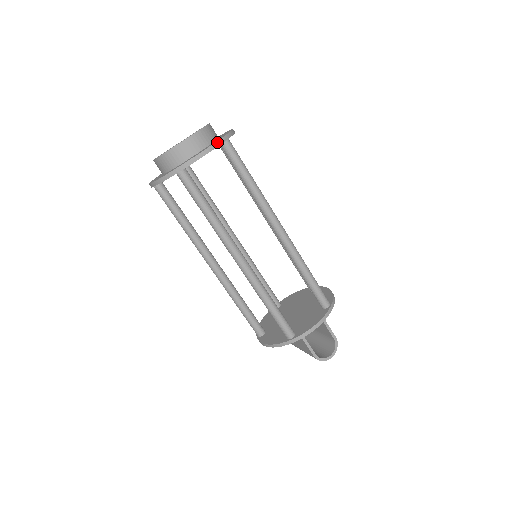
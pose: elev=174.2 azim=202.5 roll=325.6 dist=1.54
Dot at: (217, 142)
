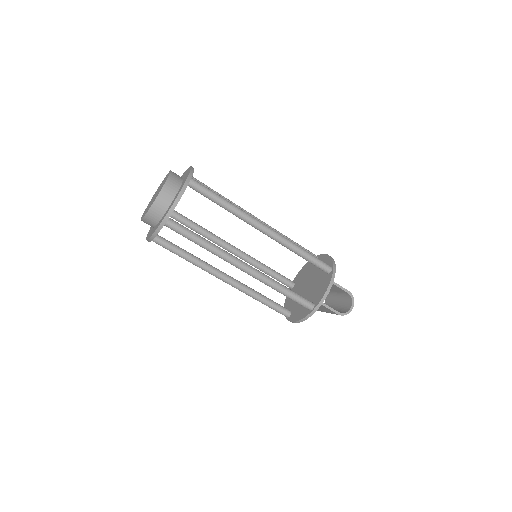
Dot at: (184, 186)
